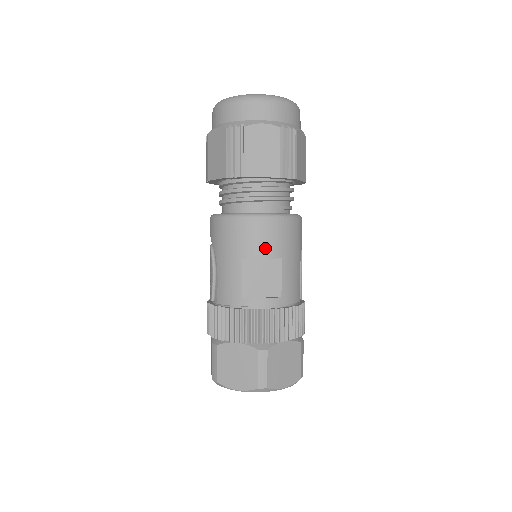
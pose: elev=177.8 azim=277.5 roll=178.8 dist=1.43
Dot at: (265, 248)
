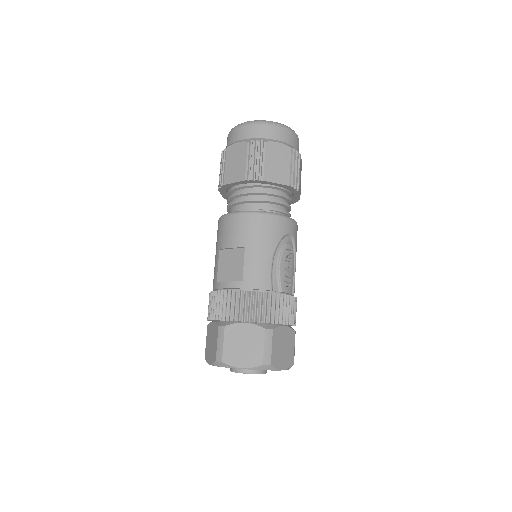
Dot at: (232, 239)
